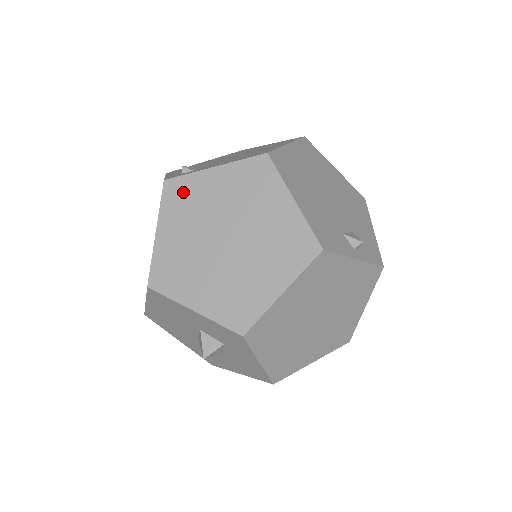
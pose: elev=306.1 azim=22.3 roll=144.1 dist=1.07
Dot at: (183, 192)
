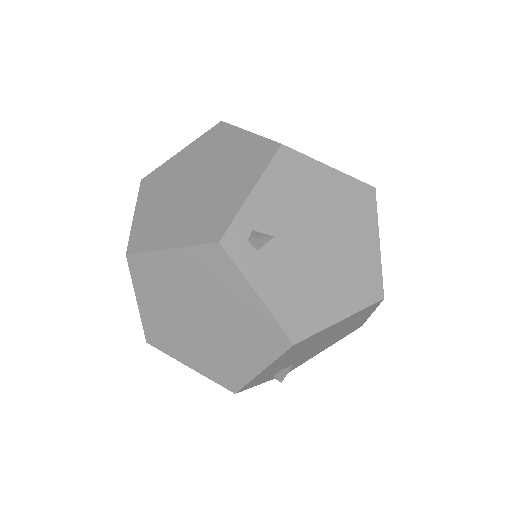
Dot at: (218, 268)
